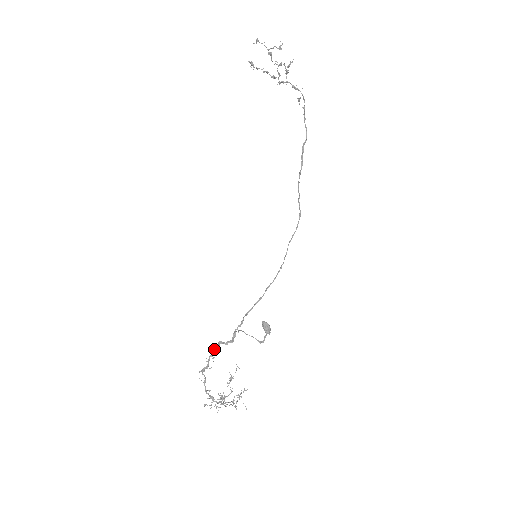
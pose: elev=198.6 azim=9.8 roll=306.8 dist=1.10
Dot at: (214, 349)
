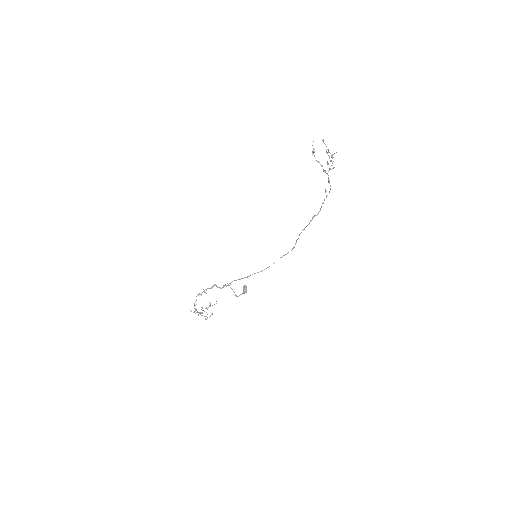
Dot at: occluded
